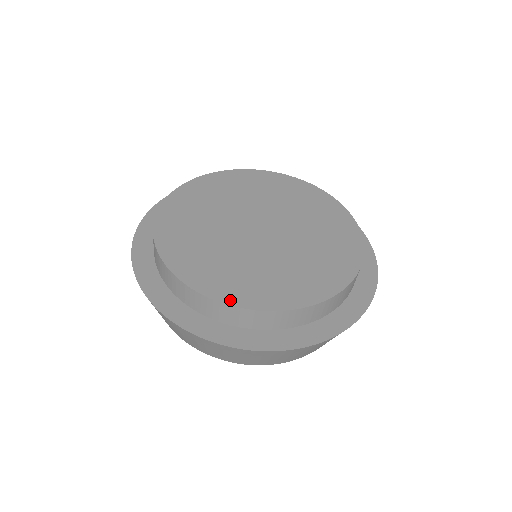
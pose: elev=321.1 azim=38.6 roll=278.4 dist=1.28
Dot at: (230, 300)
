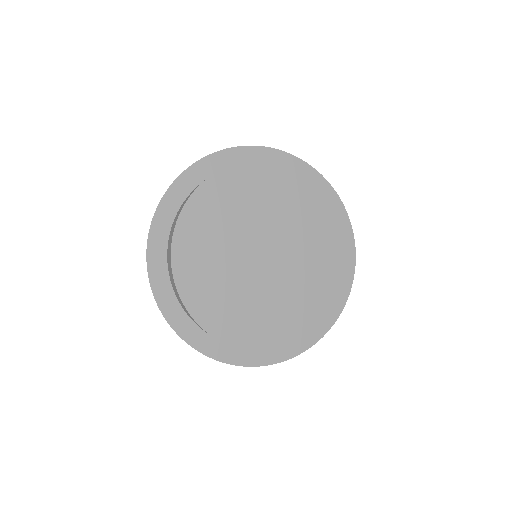
Dot at: (322, 321)
